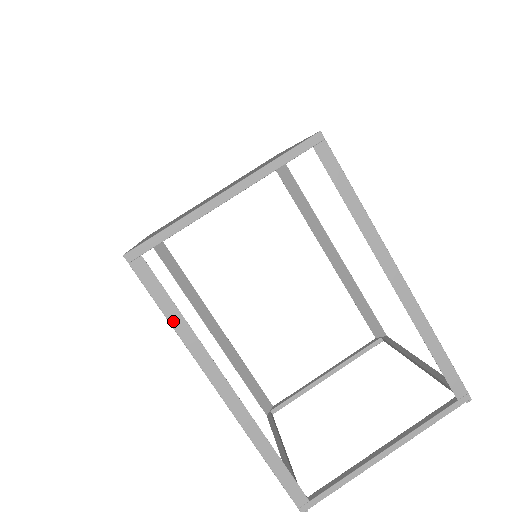
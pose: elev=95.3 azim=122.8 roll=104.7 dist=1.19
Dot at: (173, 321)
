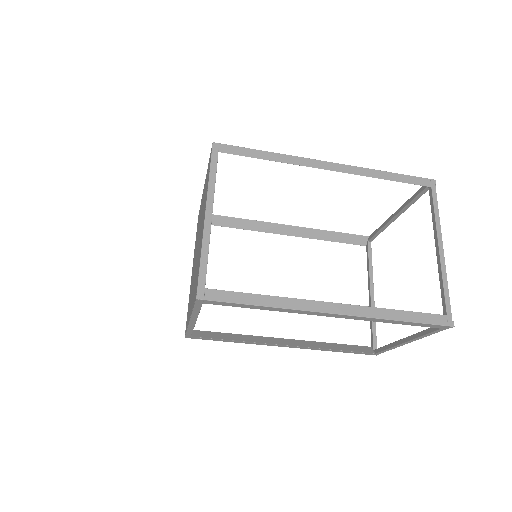
Dot at: (262, 303)
